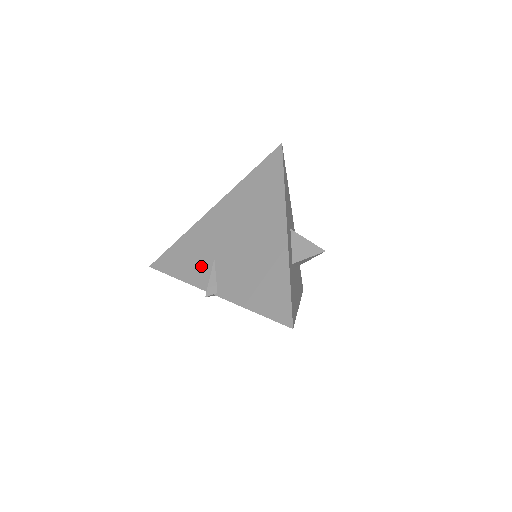
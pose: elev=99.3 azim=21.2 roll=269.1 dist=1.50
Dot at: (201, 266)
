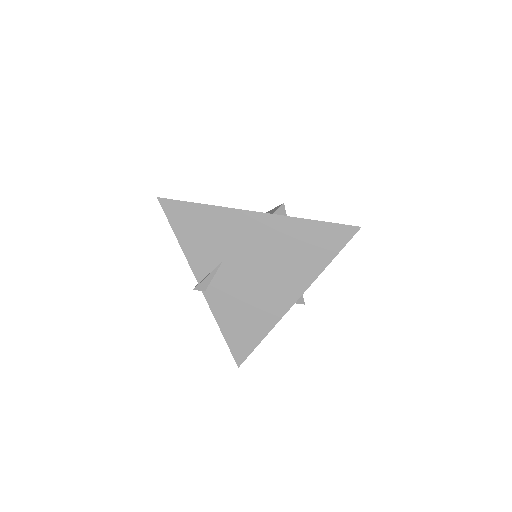
Dot at: (207, 255)
